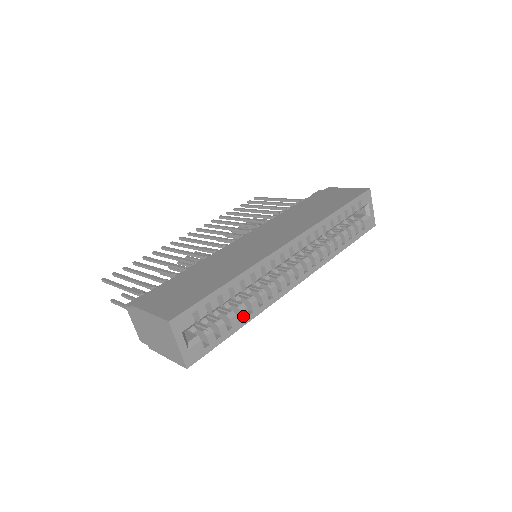
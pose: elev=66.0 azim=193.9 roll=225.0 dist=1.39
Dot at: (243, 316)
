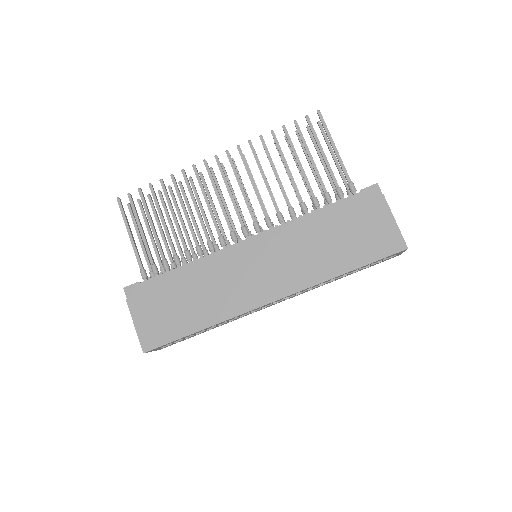
Dot at: (212, 328)
